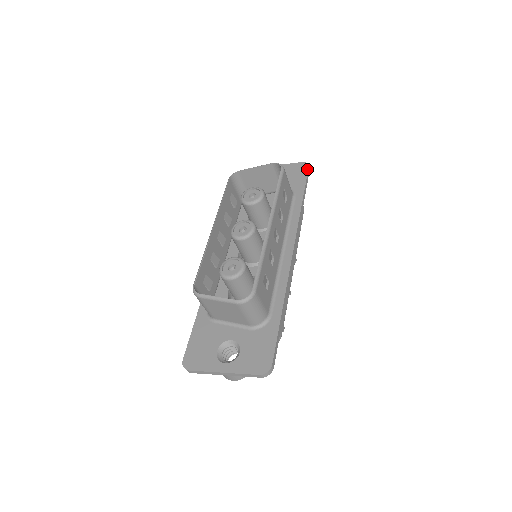
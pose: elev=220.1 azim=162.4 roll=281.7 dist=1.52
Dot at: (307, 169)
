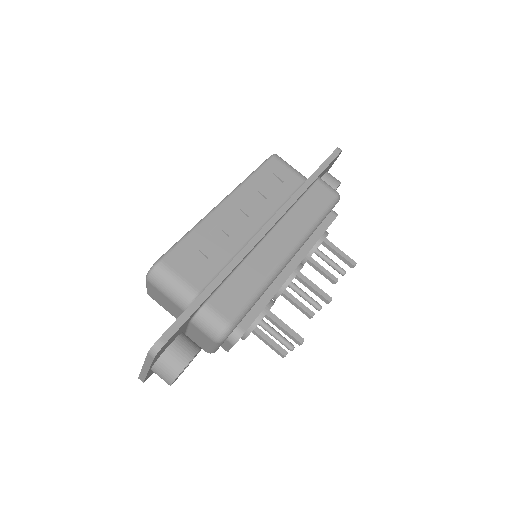
Dot at: (333, 151)
